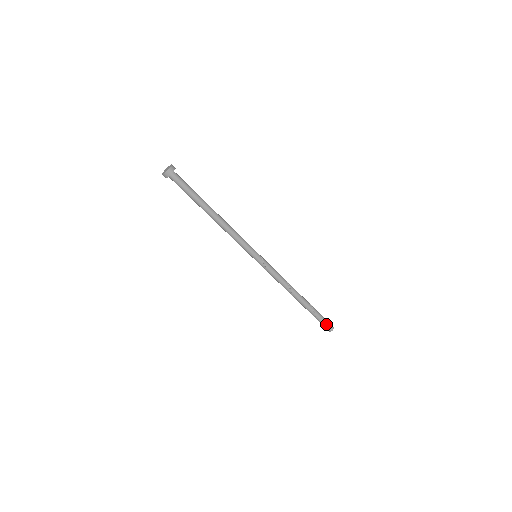
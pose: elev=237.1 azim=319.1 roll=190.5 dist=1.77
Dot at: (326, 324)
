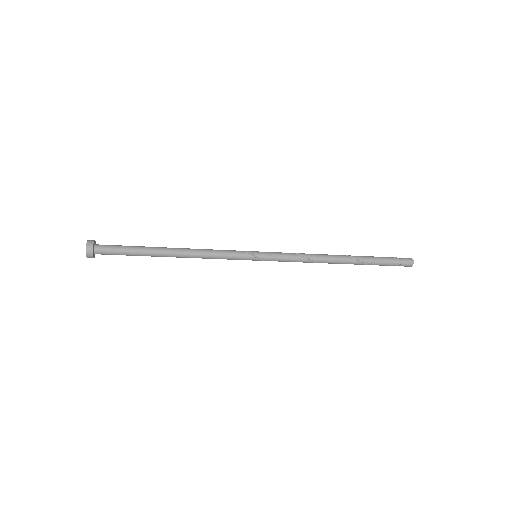
Dot at: (397, 265)
